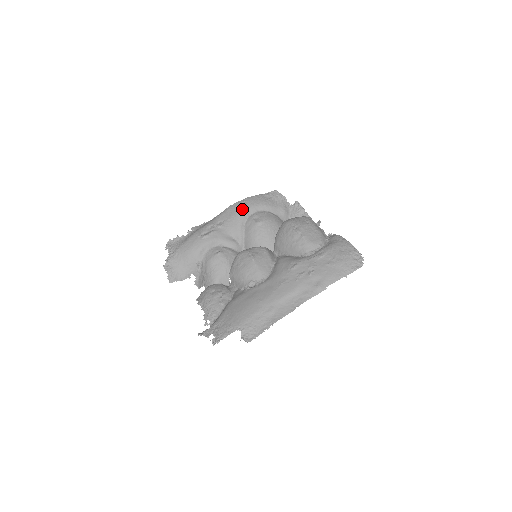
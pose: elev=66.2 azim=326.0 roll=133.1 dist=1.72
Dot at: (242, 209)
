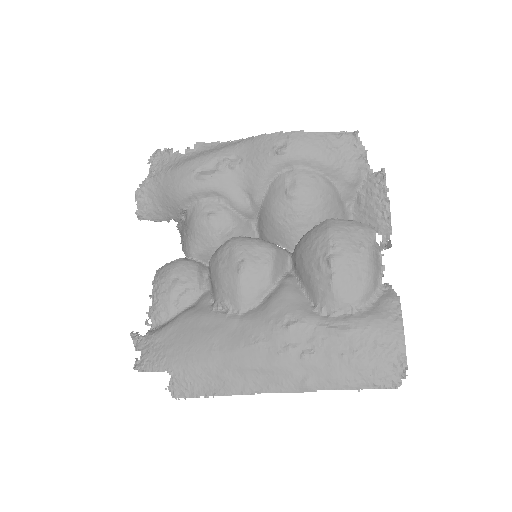
Dot at: (277, 154)
